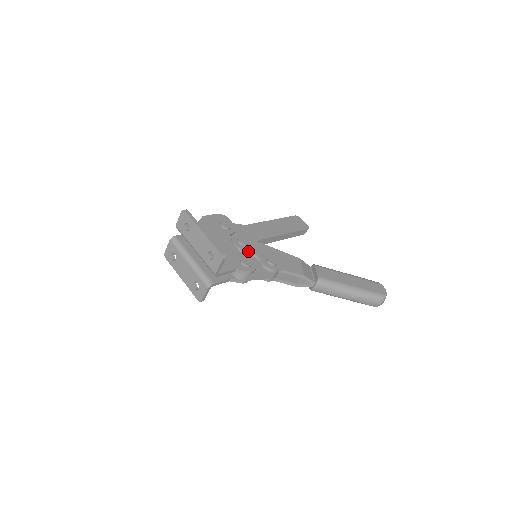
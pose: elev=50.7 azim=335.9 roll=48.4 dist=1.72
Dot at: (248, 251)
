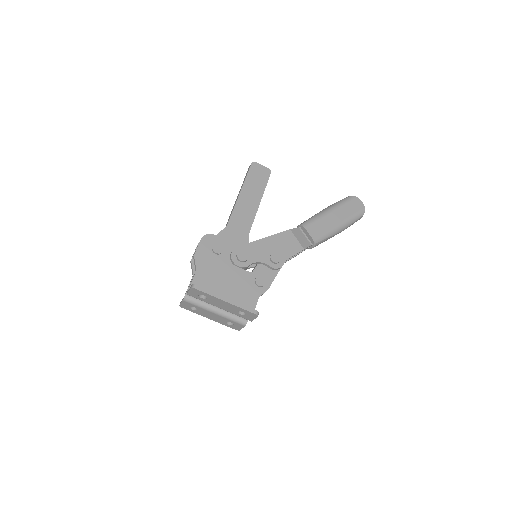
Dot at: (252, 263)
